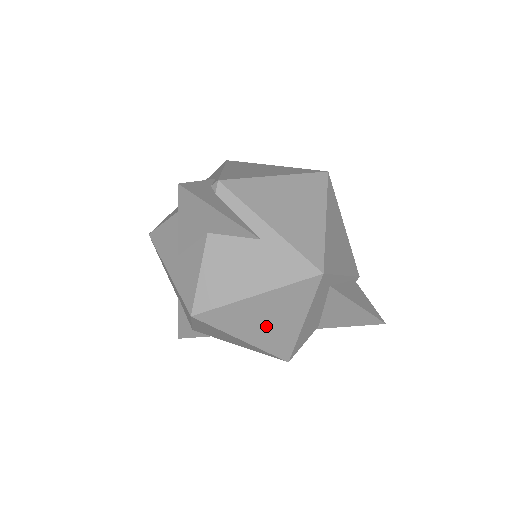
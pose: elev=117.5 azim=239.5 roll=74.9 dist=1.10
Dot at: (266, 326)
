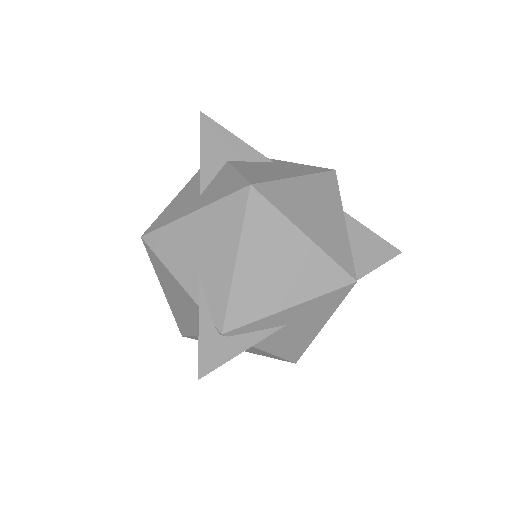
Dot at: (318, 219)
